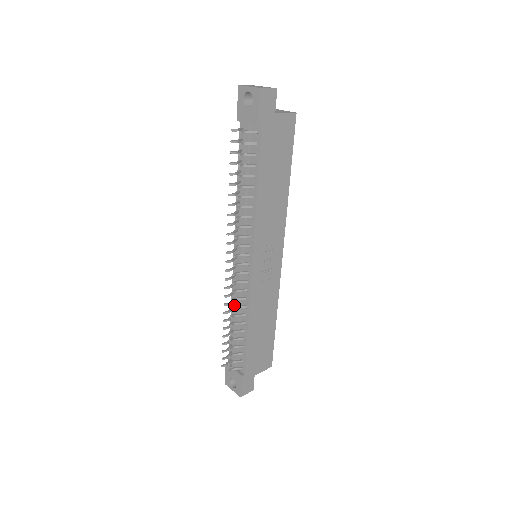
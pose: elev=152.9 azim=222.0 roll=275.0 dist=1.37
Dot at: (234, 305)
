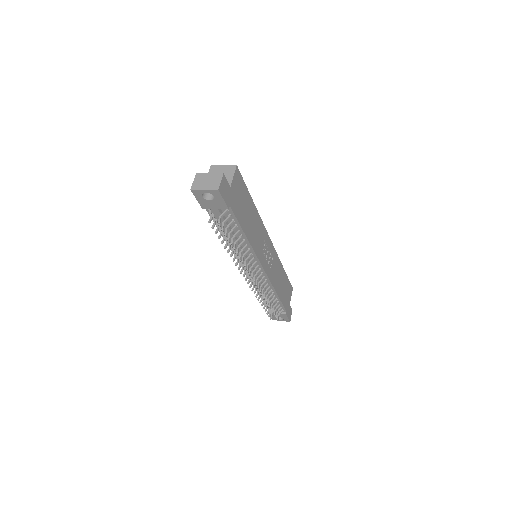
Dot at: occluded
